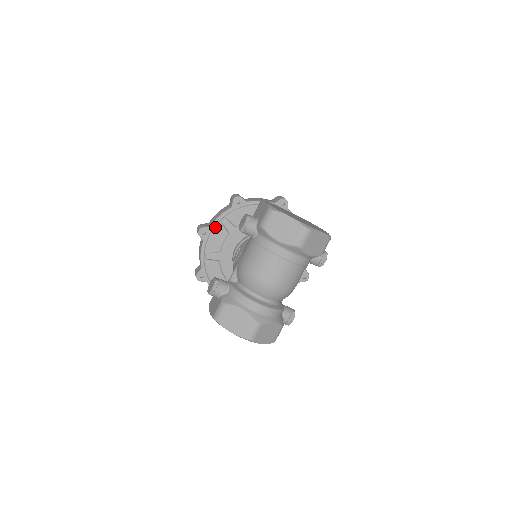
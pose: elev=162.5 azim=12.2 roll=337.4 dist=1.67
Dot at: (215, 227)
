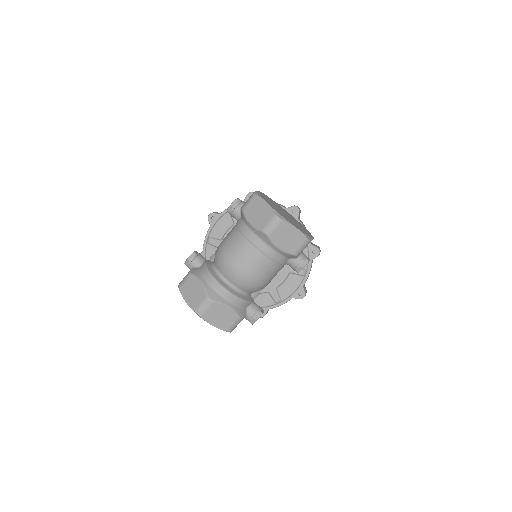
Dot at: (223, 215)
